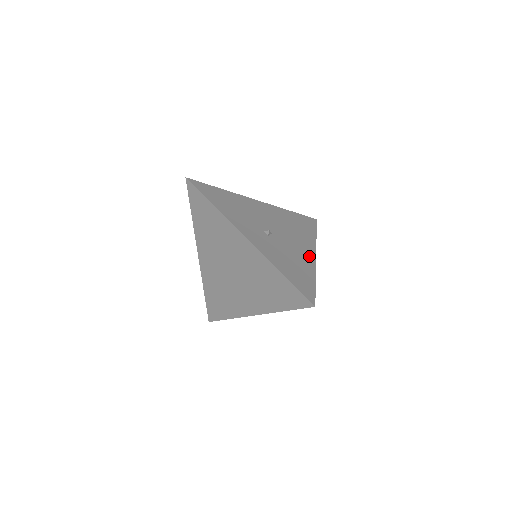
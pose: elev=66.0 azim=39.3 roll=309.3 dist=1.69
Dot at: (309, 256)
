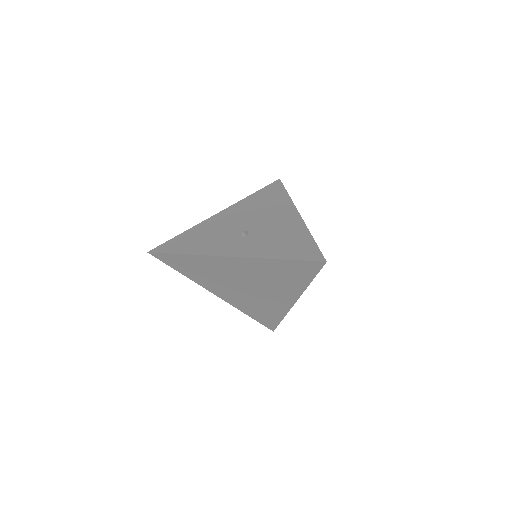
Dot at: (293, 220)
